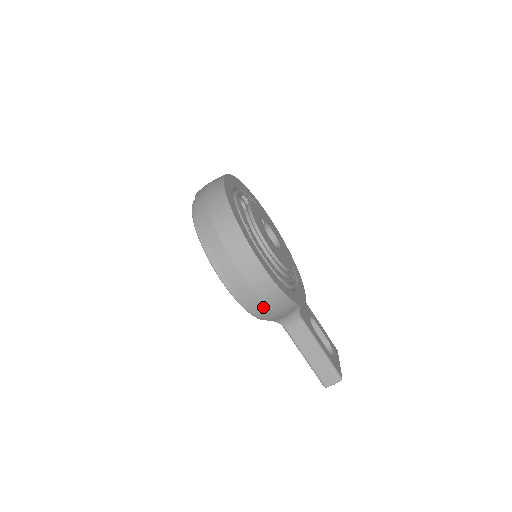
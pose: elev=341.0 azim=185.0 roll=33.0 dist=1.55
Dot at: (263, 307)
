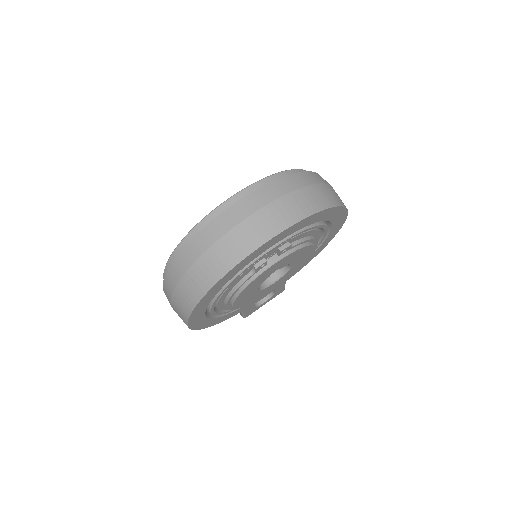
Dot at: occluded
